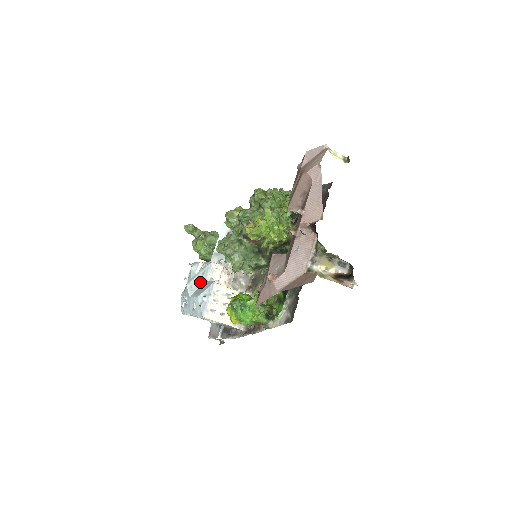
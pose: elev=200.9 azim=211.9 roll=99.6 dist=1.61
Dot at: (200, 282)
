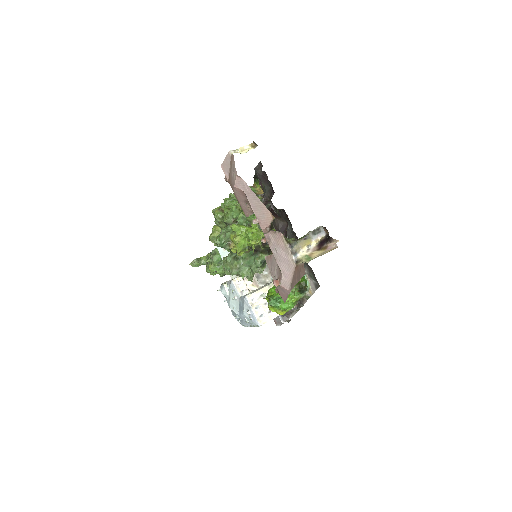
Dot at: (236, 300)
